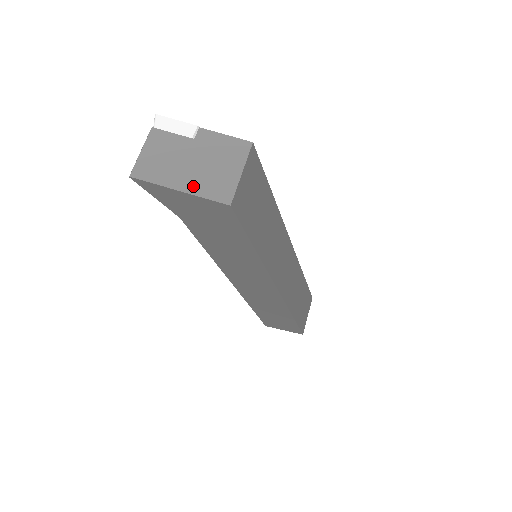
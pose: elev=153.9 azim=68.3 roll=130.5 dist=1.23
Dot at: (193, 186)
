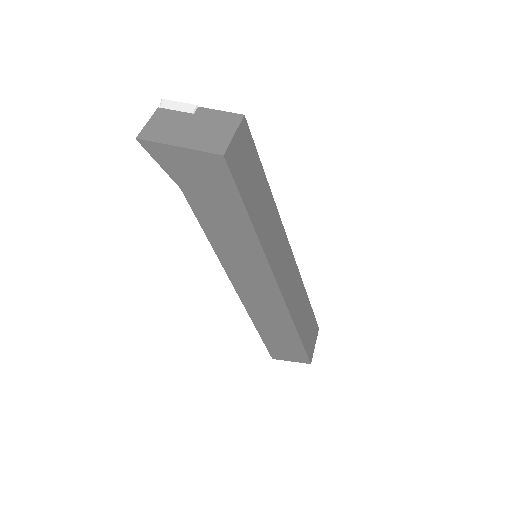
Dot at: (191, 143)
